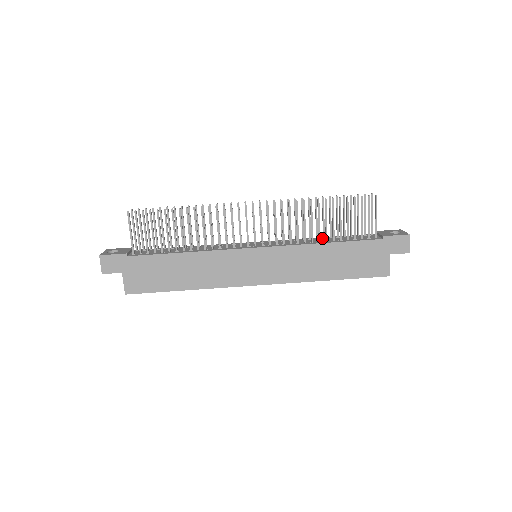
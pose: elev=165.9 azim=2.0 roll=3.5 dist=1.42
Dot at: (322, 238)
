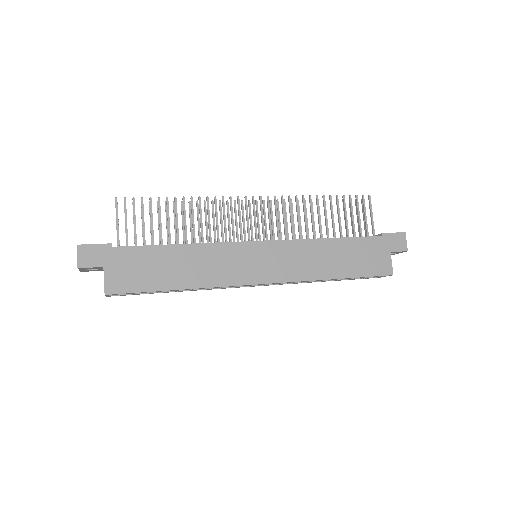
Dot at: occluded
